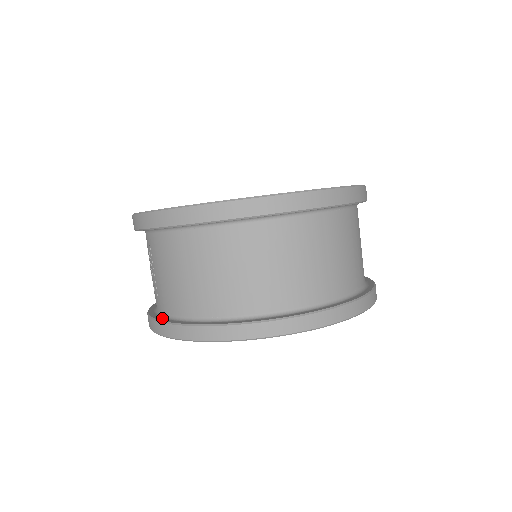
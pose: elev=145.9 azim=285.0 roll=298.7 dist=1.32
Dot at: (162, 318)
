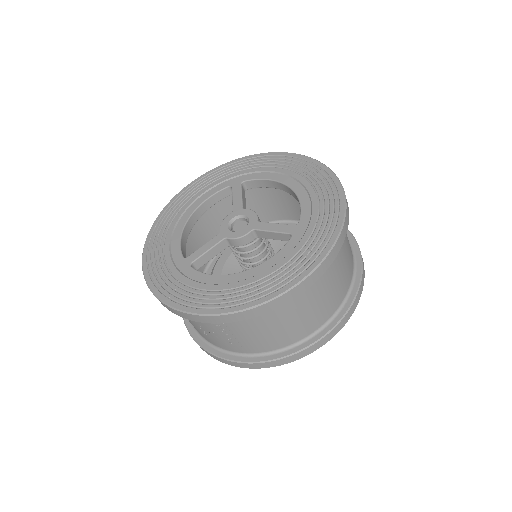
Dot at: (262, 358)
